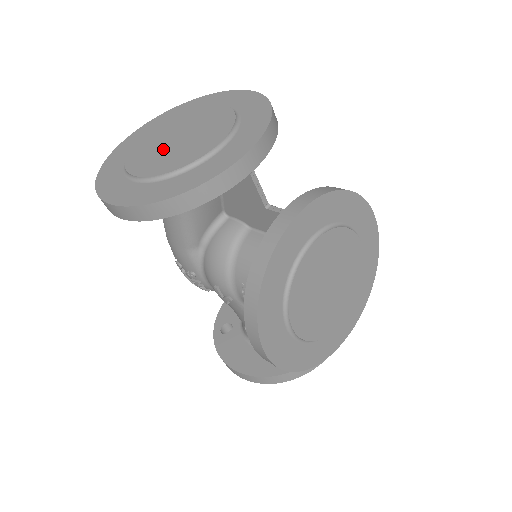
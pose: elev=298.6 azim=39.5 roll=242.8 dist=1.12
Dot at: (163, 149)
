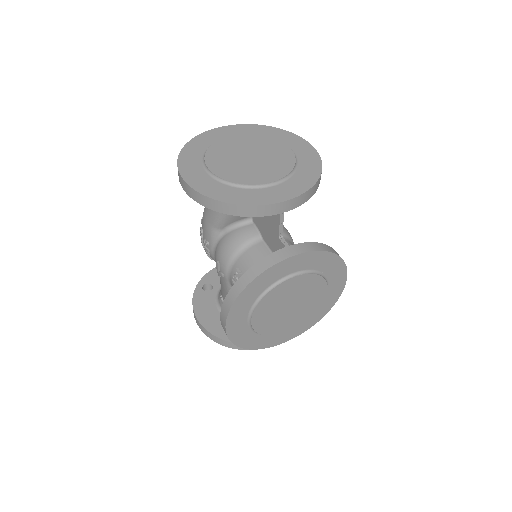
Dot at: (236, 159)
